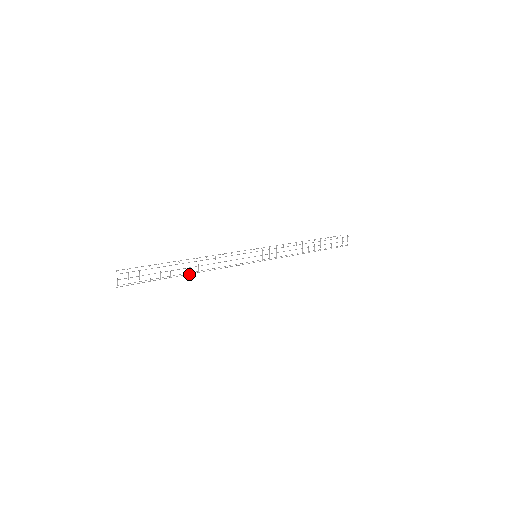
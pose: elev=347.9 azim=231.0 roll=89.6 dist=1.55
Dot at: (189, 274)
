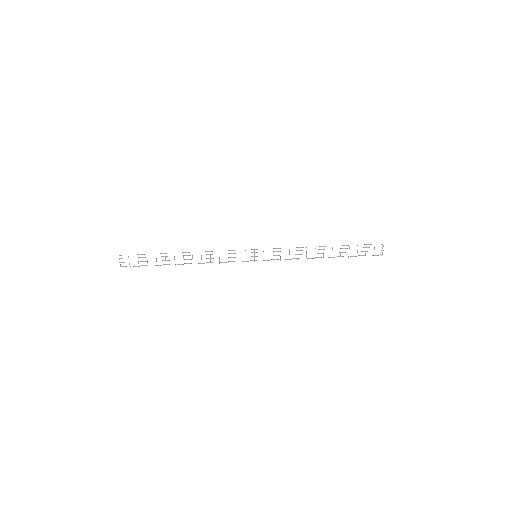
Dot at: occluded
